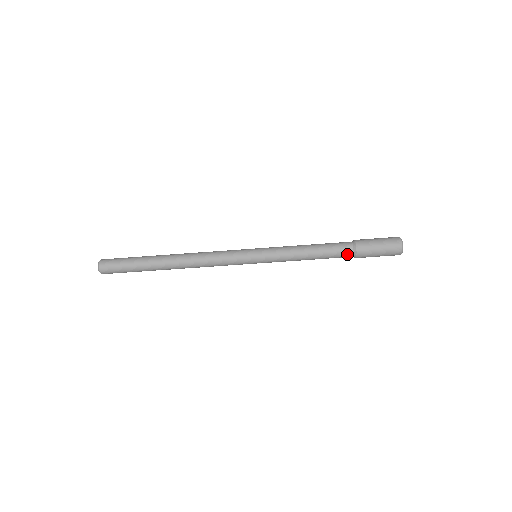
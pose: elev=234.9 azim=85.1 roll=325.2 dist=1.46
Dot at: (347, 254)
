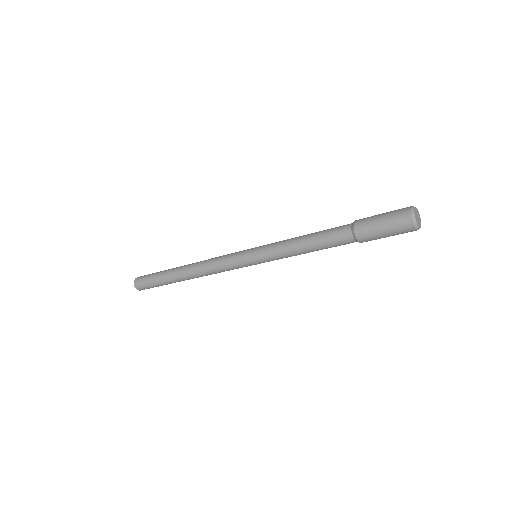
Dot at: (345, 238)
